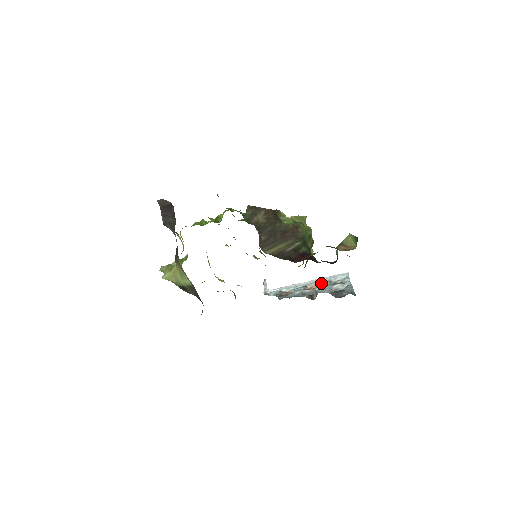
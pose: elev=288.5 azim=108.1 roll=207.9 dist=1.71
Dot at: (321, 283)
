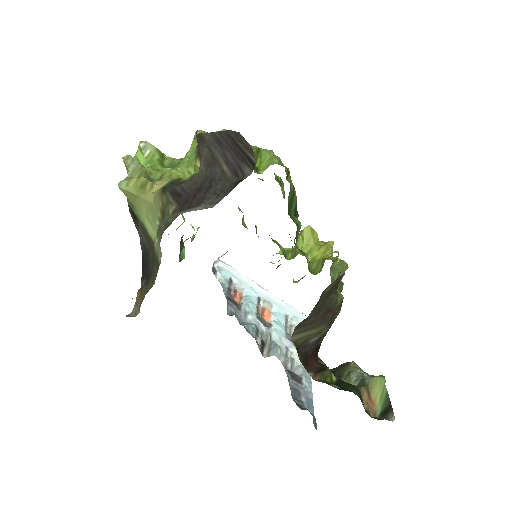
Dot at: (278, 317)
